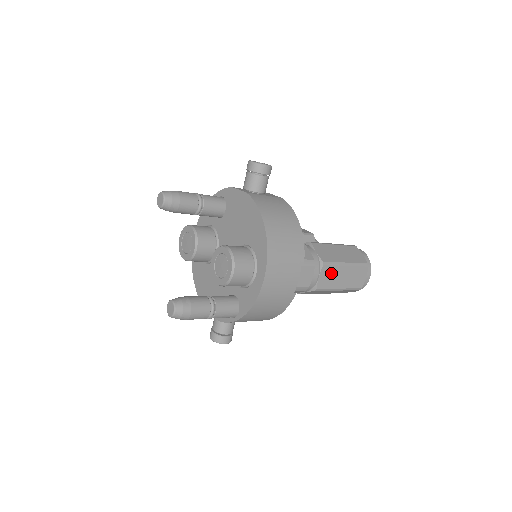
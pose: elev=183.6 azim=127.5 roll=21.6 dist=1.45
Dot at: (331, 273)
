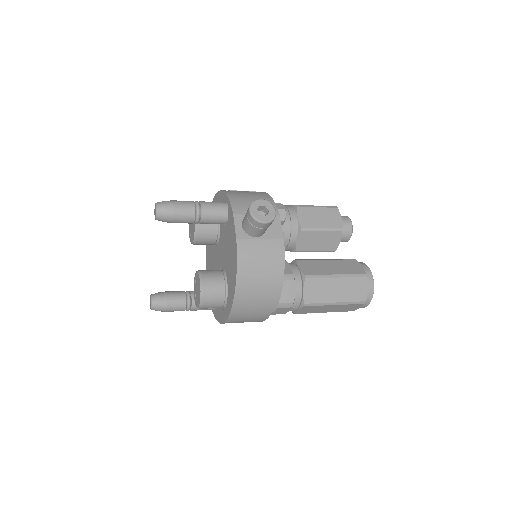
Dot at: (313, 308)
